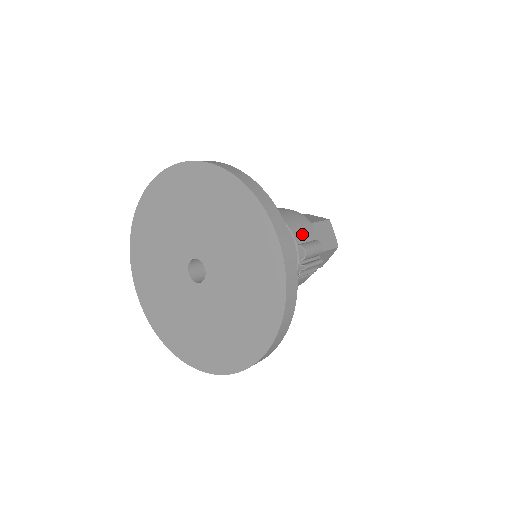
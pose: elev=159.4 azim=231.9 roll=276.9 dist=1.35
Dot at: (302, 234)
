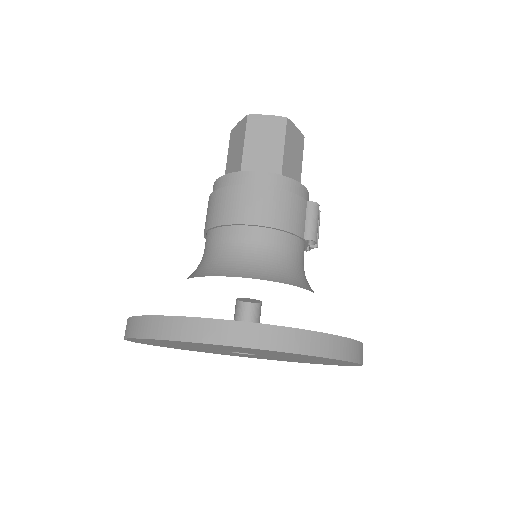
Dot at: (300, 218)
